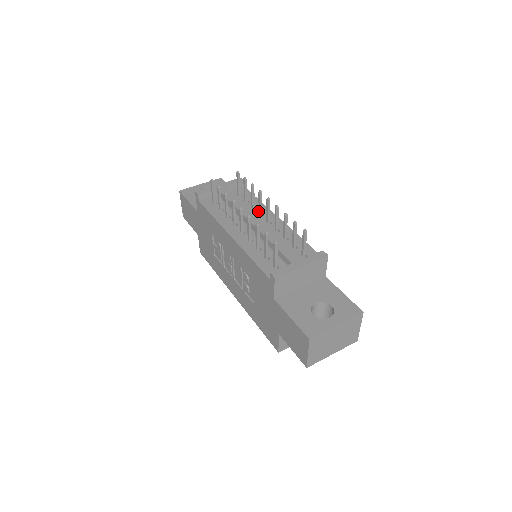
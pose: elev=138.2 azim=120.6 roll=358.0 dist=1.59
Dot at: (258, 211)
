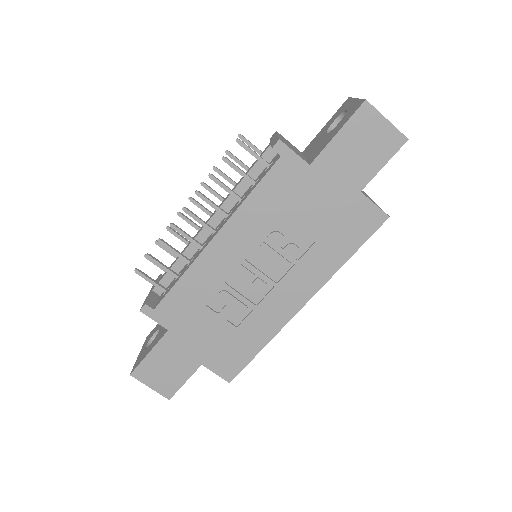
Dot at: occluded
